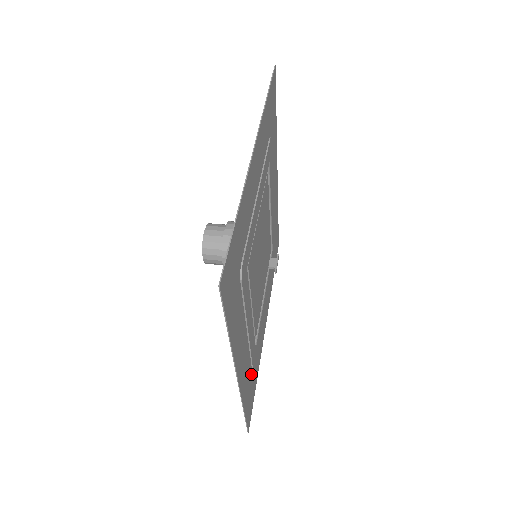
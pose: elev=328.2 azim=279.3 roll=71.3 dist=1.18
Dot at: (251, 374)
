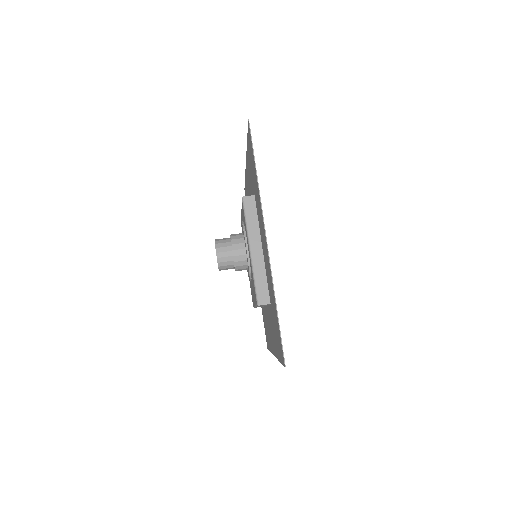
Dot at: occluded
